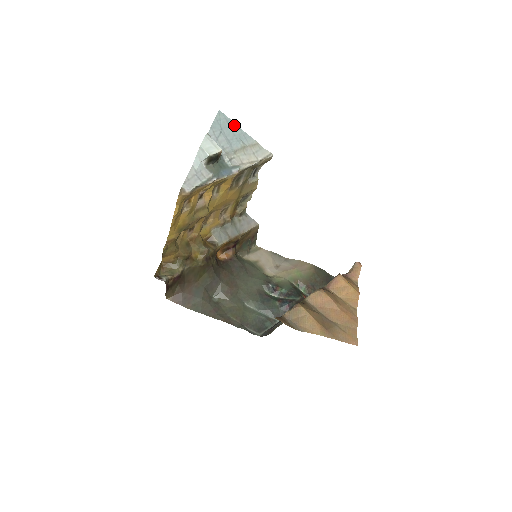
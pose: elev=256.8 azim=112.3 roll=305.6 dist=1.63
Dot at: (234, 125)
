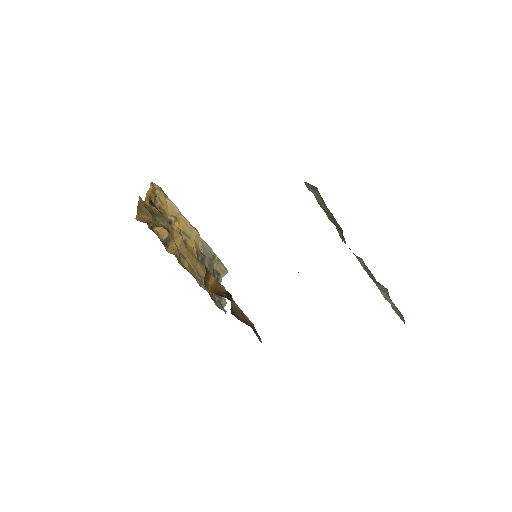
Dot at: occluded
